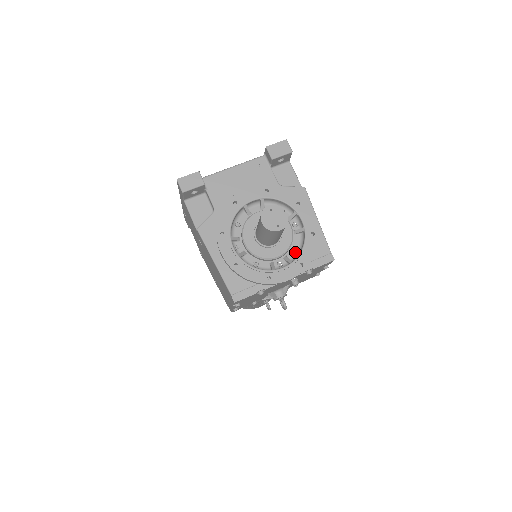
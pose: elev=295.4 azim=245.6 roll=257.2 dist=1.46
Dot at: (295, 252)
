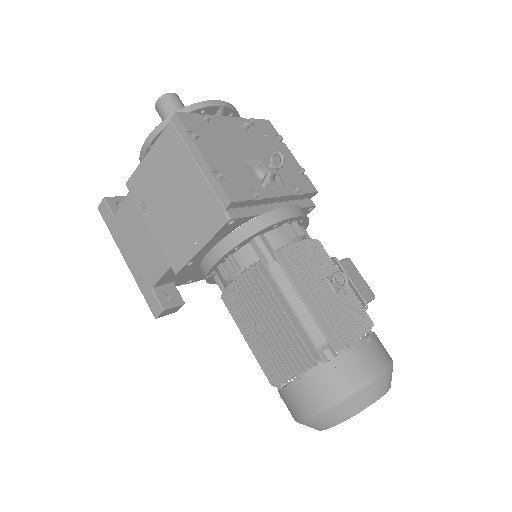
Dot at: occluded
